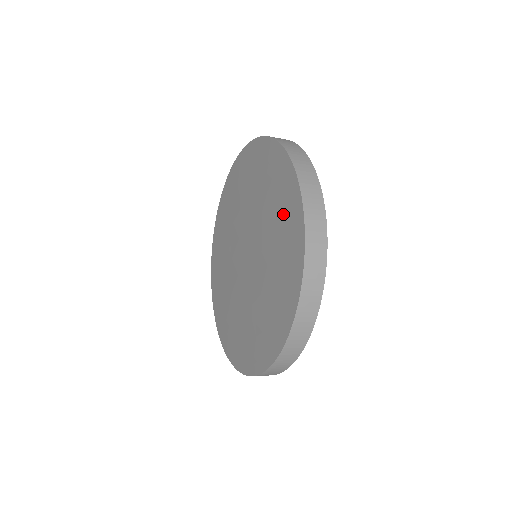
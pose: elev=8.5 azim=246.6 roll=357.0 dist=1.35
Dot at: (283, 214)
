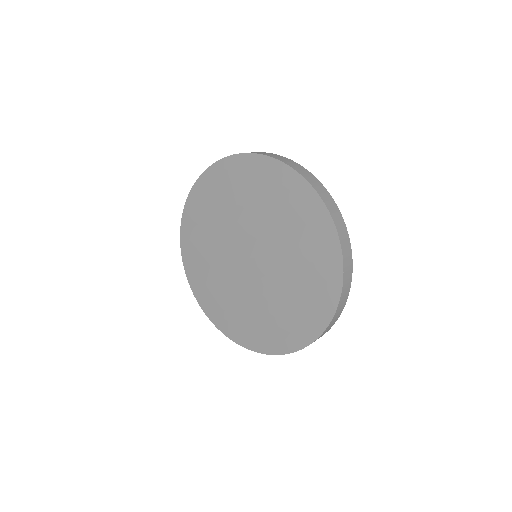
Dot at: (309, 235)
